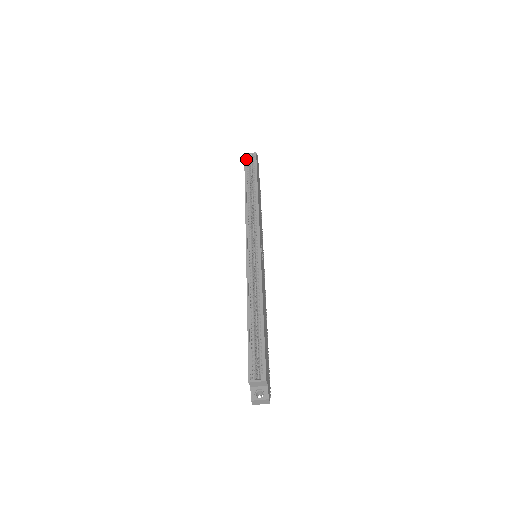
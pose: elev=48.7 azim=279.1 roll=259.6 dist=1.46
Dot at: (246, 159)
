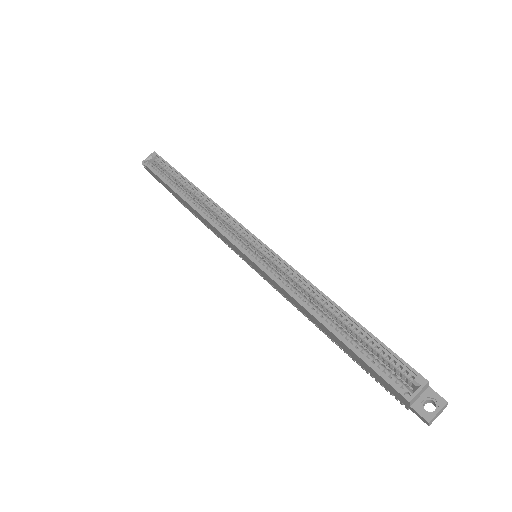
Dot at: (149, 166)
